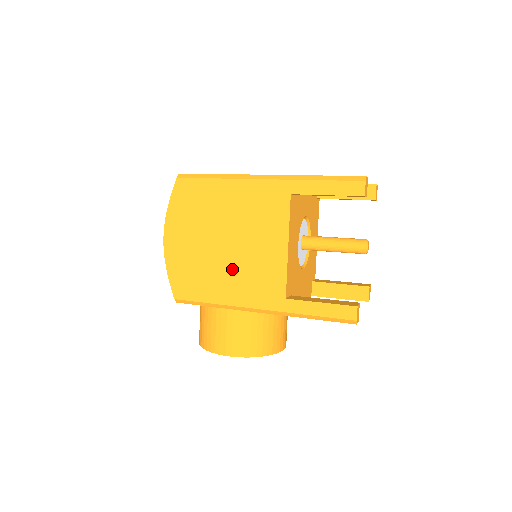
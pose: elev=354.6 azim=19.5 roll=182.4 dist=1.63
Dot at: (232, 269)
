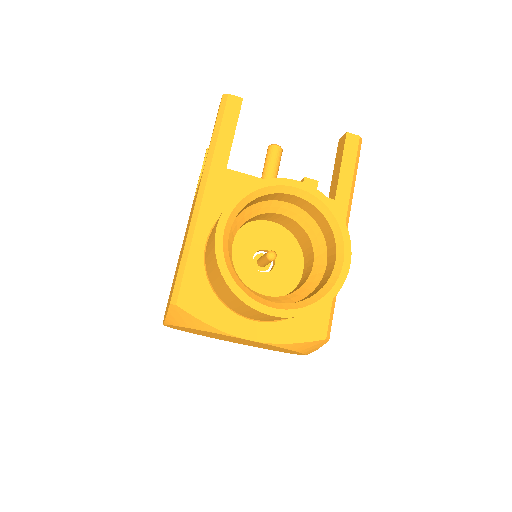
Dot at: occluded
